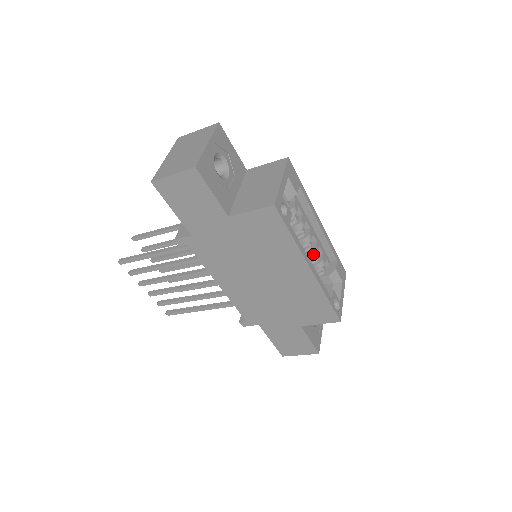
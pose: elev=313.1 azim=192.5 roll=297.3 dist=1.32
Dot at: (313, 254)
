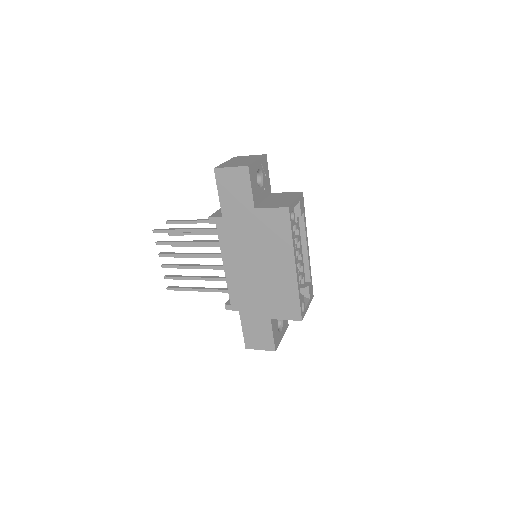
Dot at: occluded
